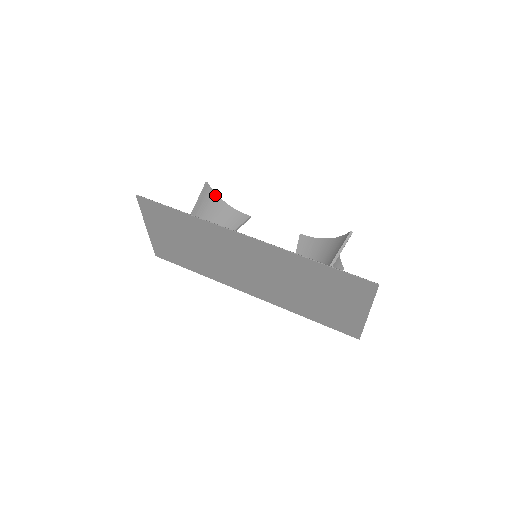
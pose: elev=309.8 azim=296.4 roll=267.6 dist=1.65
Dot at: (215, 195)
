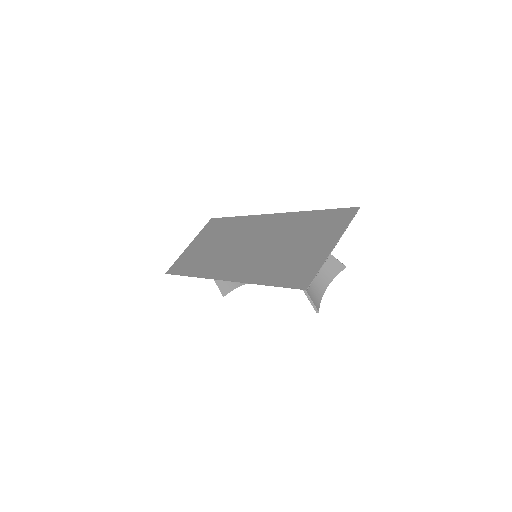
Dot at: occluded
